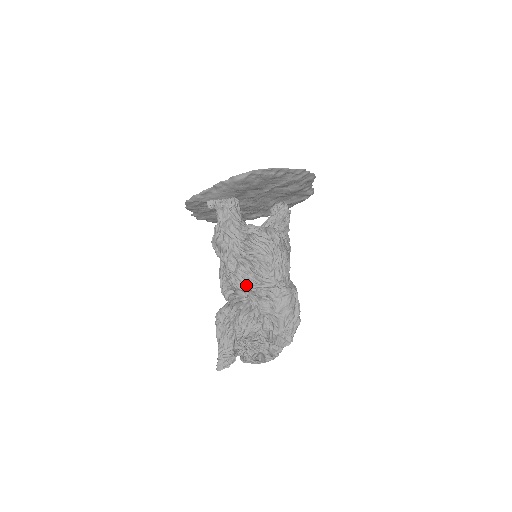
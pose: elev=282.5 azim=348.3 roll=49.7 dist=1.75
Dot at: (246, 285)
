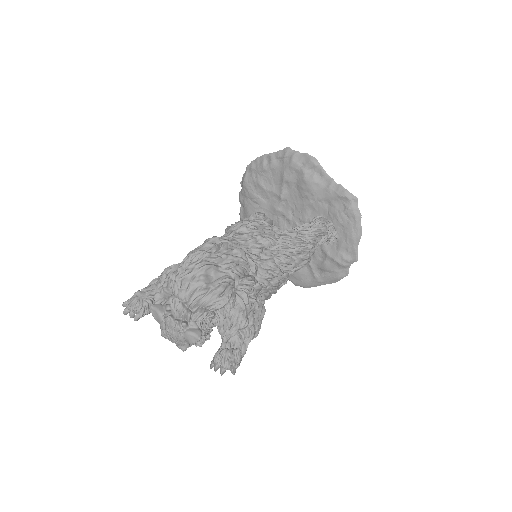
Dot at: occluded
